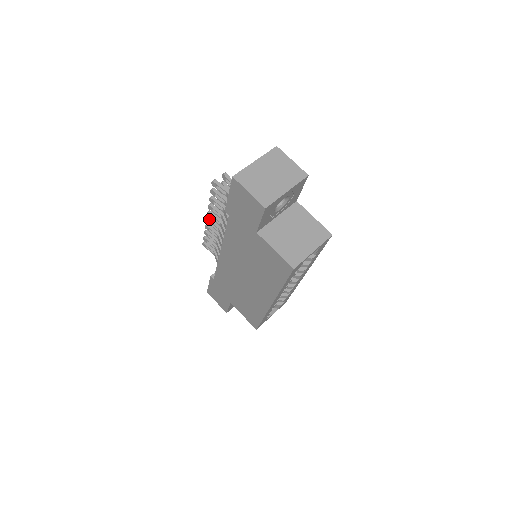
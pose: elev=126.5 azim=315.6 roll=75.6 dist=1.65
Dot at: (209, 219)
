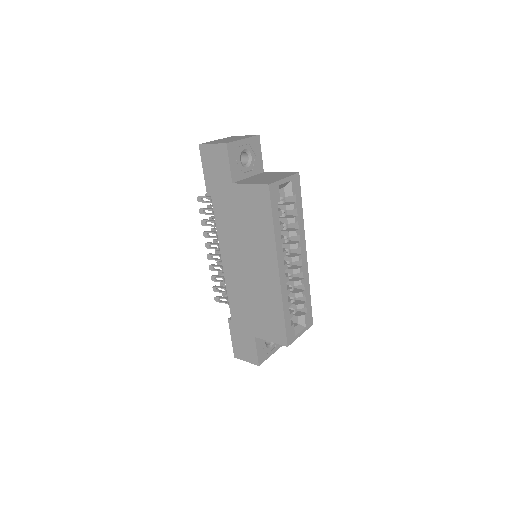
Dot at: (209, 254)
